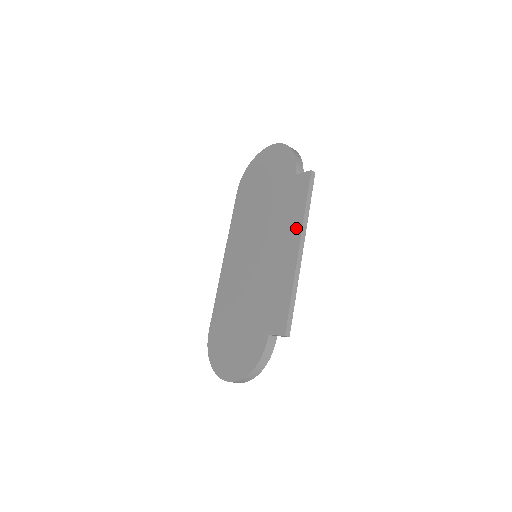
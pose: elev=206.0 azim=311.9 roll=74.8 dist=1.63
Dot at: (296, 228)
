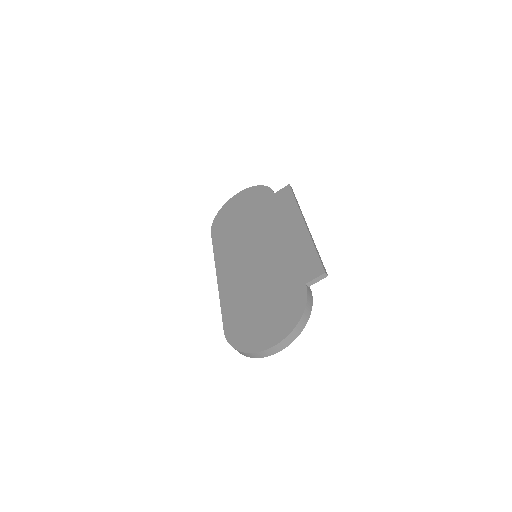
Dot at: (294, 215)
